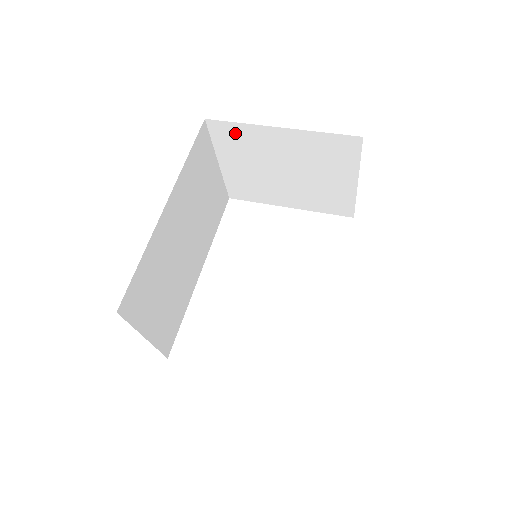
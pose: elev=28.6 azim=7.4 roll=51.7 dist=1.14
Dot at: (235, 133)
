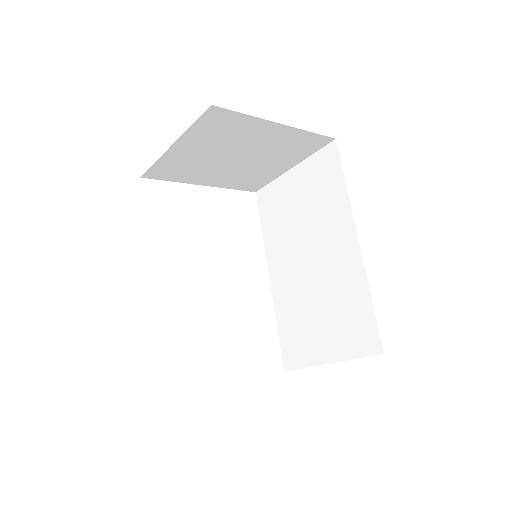
Dot at: (229, 122)
